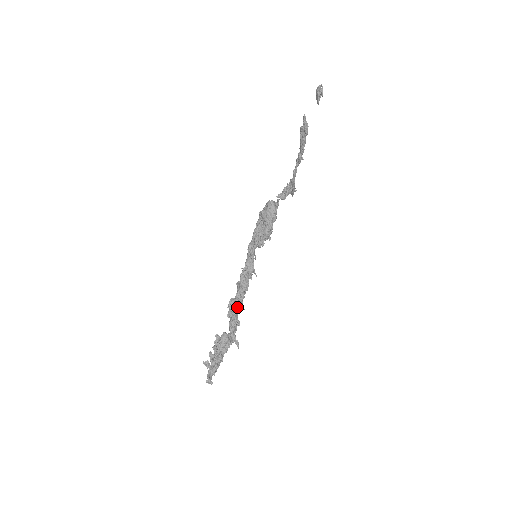
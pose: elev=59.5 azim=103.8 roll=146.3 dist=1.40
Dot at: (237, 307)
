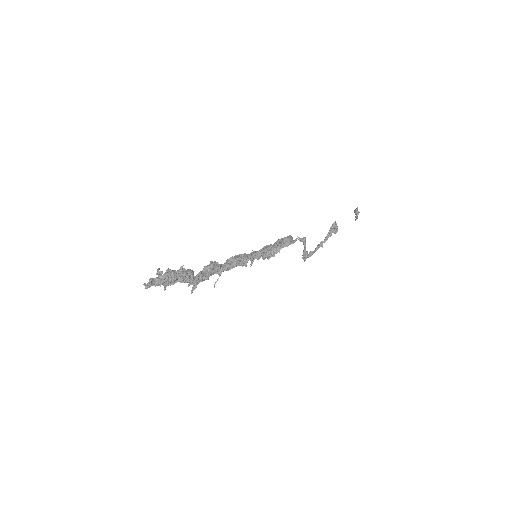
Dot at: (217, 267)
